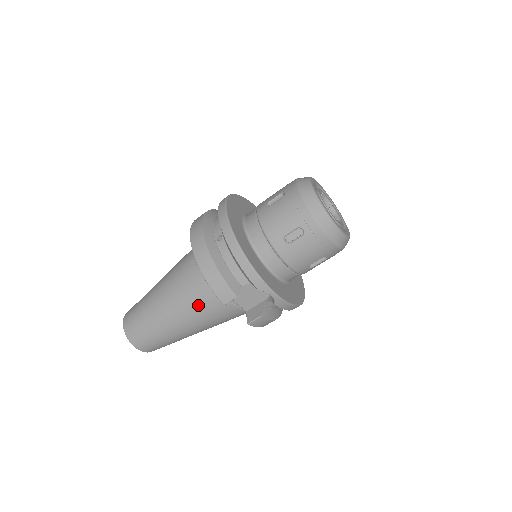
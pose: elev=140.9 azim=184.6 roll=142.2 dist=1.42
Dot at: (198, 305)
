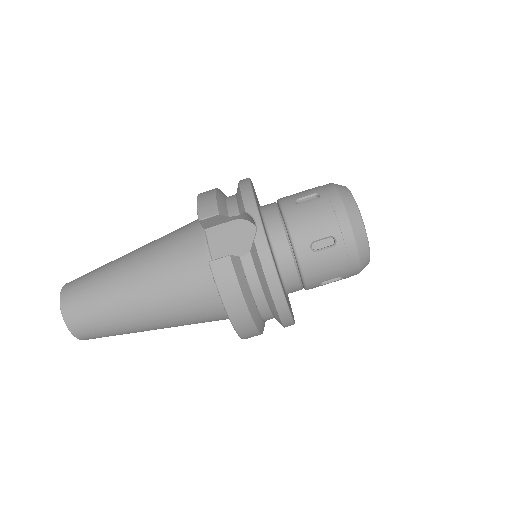
Dot at: (168, 247)
